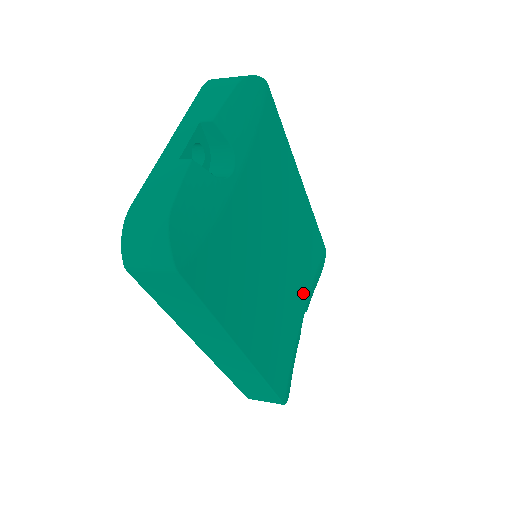
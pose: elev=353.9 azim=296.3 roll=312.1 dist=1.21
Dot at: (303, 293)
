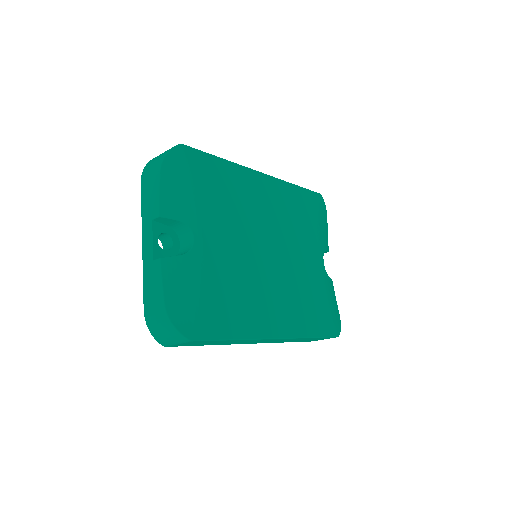
Dot at: (313, 249)
